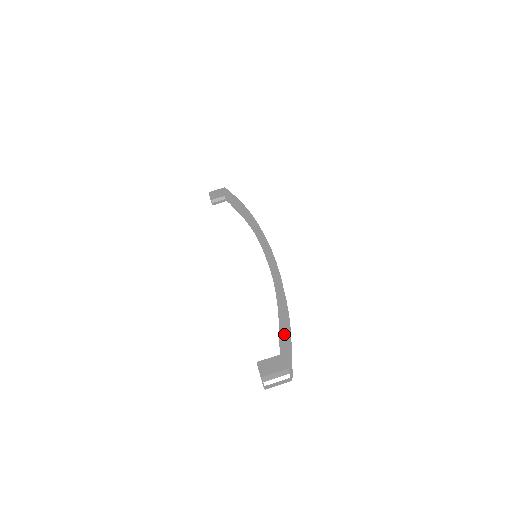
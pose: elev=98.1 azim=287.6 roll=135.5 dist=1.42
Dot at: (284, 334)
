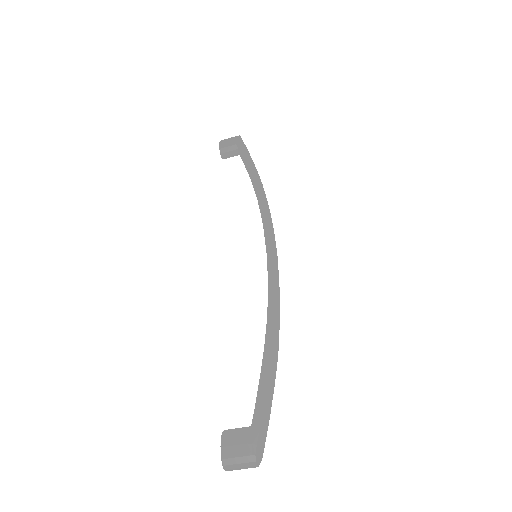
Dot at: (261, 398)
